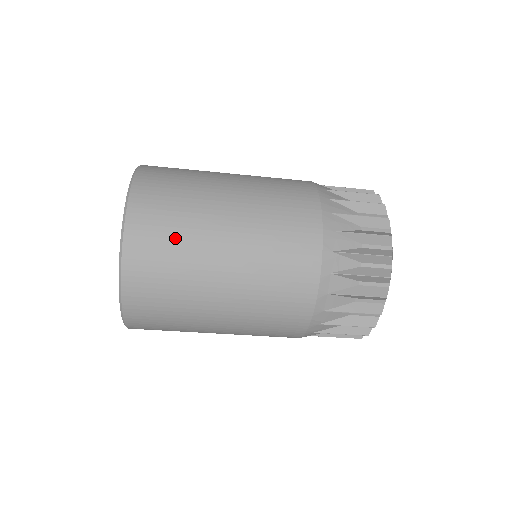
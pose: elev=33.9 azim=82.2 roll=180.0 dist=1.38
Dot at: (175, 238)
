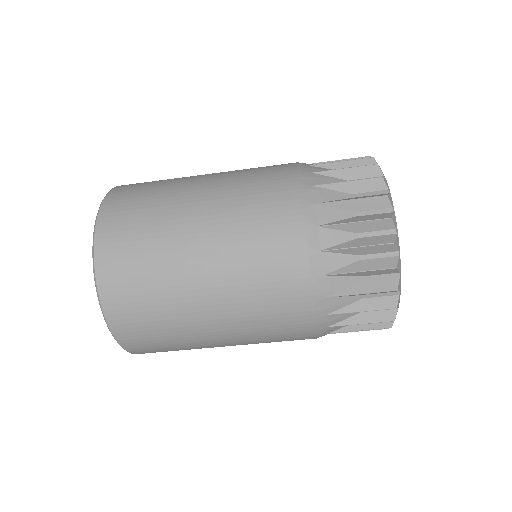
Dot at: (148, 203)
